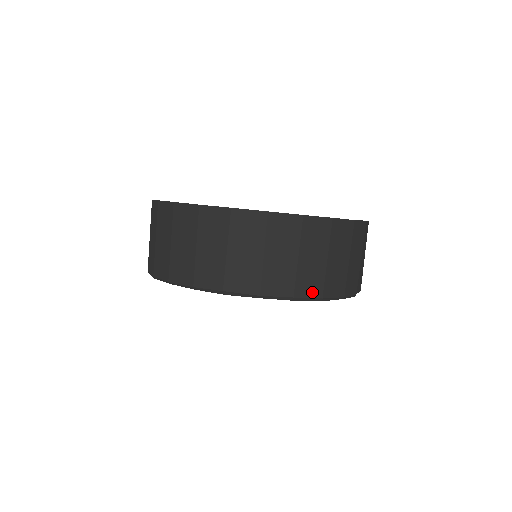
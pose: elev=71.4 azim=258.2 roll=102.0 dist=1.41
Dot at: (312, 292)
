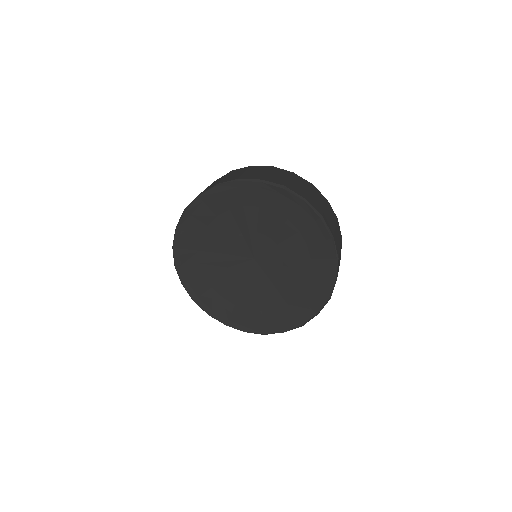
Dot at: (329, 227)
